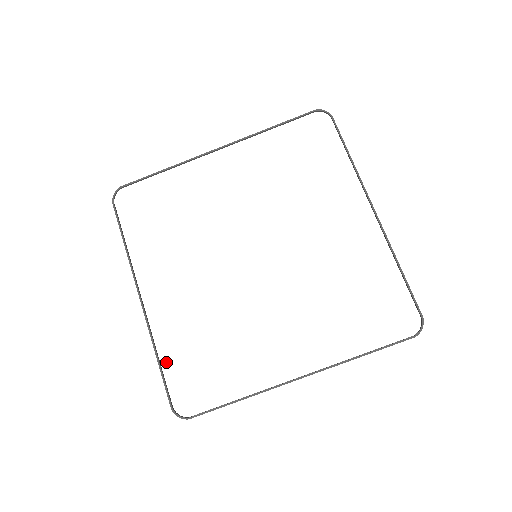
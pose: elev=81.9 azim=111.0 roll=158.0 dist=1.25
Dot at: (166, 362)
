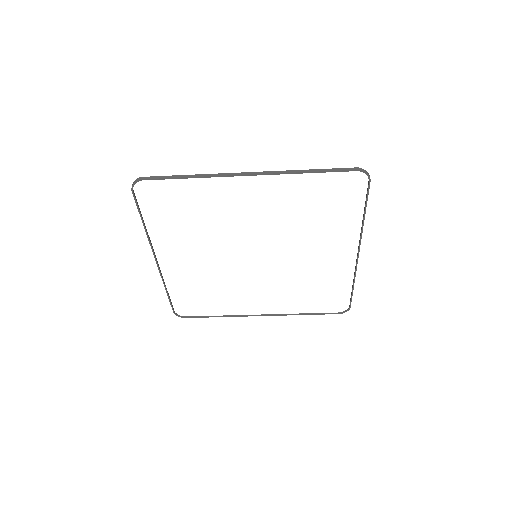
Dot at: (173, 293)
